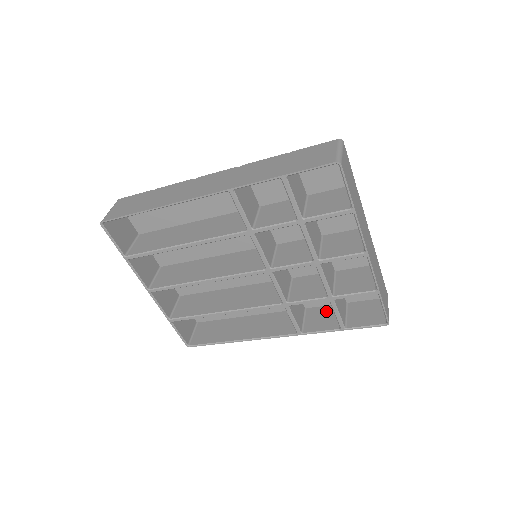
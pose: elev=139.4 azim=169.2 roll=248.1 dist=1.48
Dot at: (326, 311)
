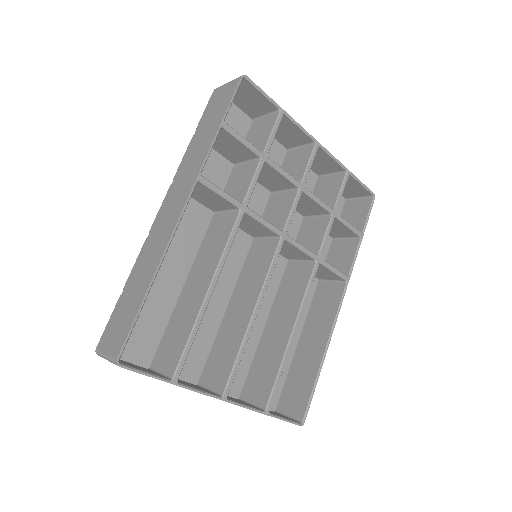
Dot at: (334, 253)
